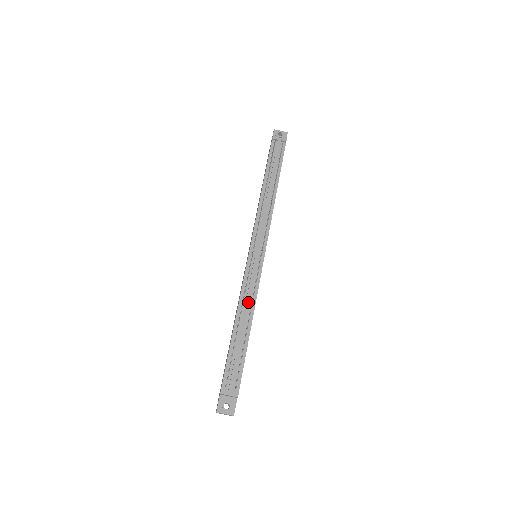
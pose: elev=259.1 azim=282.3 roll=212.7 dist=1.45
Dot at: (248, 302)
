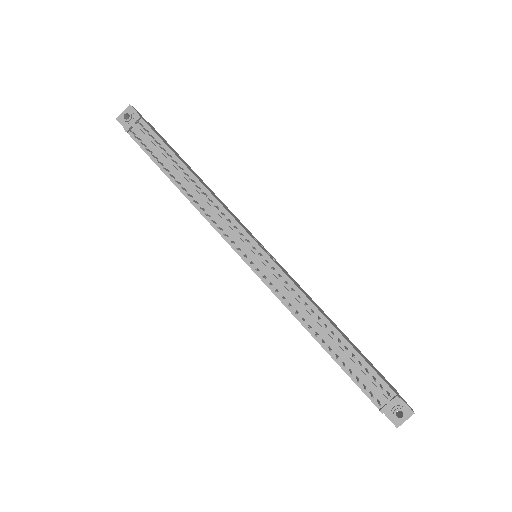
Dot at: (304, 310)
